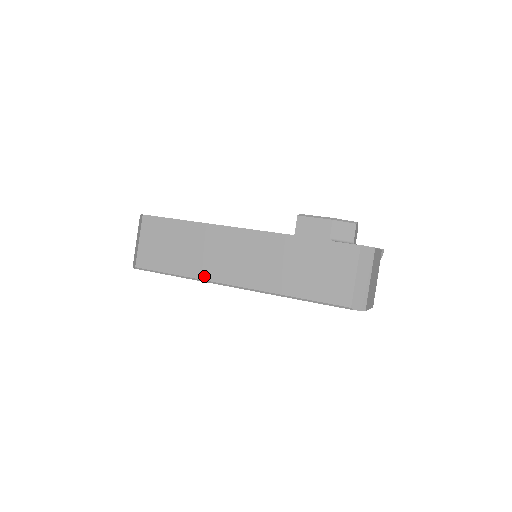
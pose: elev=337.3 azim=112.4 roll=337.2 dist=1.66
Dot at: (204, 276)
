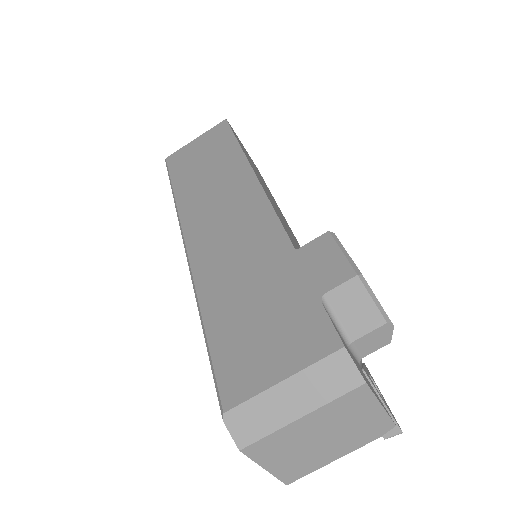
Dot at: (184, 211)
